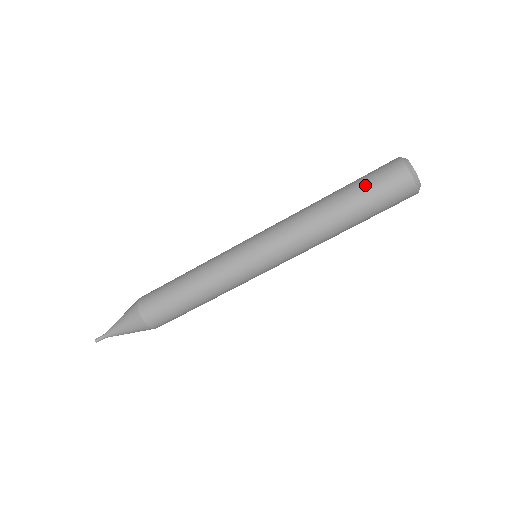
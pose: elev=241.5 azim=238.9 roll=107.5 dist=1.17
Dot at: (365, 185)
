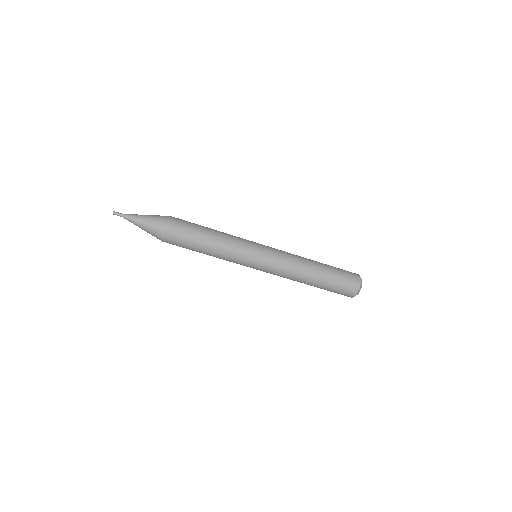
Dot at: (336, 284)
